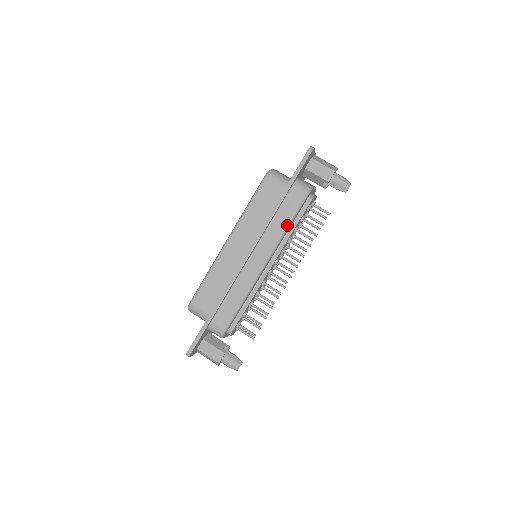
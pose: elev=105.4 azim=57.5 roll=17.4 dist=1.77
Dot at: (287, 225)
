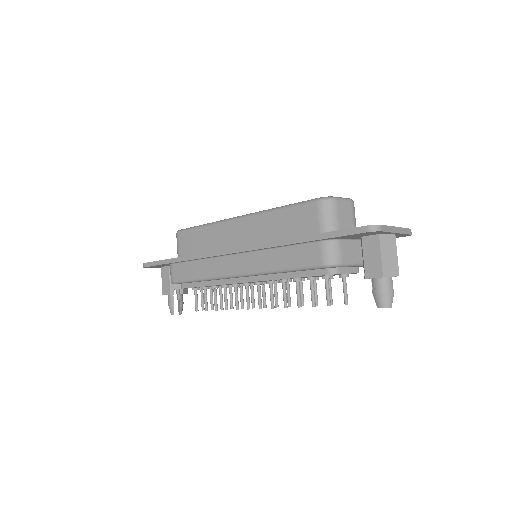
Dot at: (280, 269)
